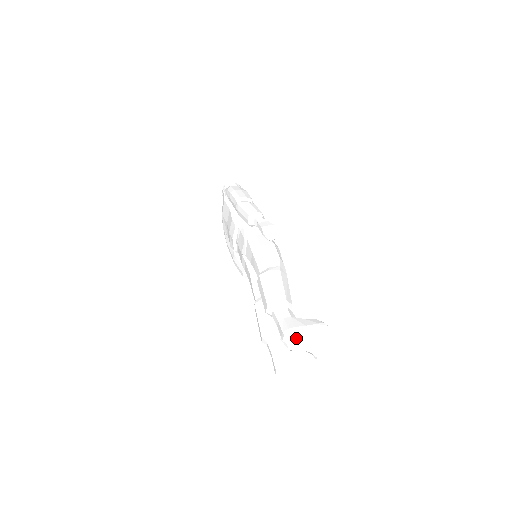
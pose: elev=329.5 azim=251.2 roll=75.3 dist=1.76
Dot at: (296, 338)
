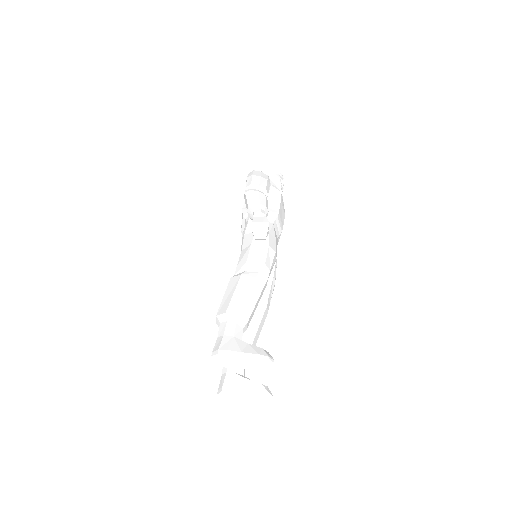
Dot at: (231, 364)
